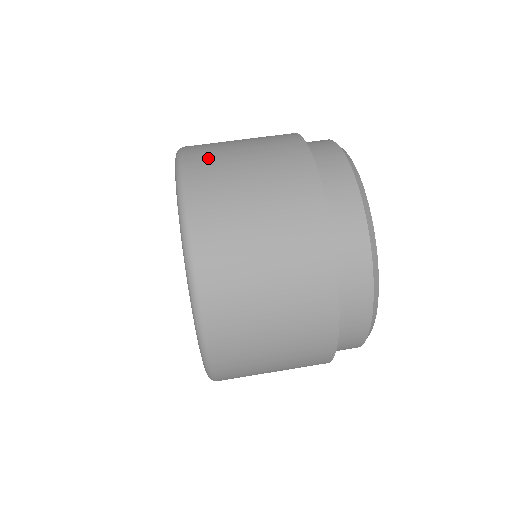
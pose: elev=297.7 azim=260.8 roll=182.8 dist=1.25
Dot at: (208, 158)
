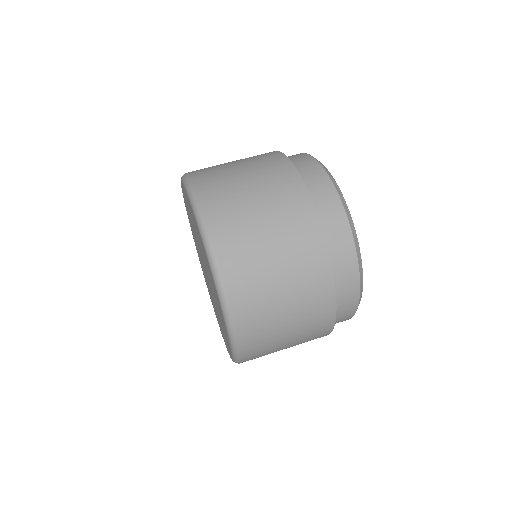
Dot at: (229, 223)
